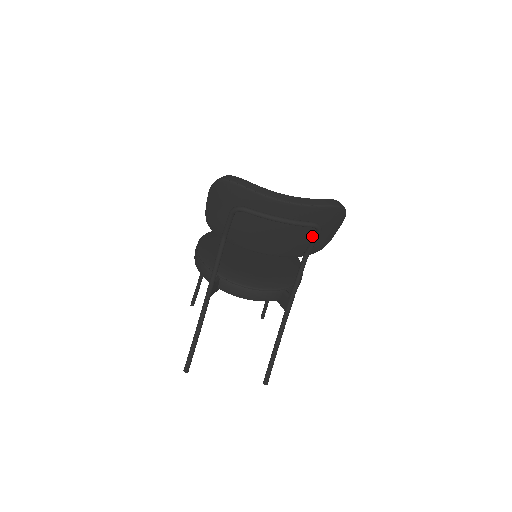
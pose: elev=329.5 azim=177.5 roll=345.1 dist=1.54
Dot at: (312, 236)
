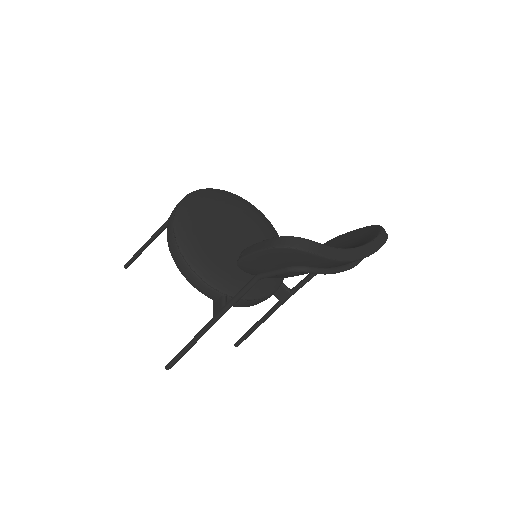
Dot at: occluded
